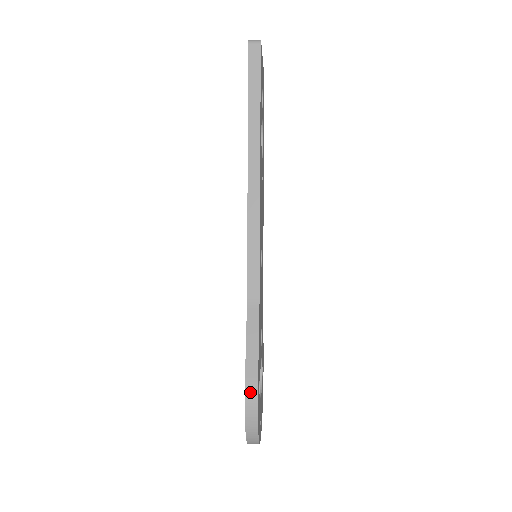
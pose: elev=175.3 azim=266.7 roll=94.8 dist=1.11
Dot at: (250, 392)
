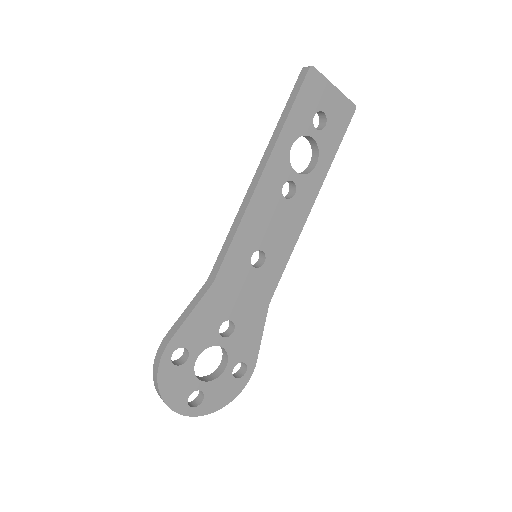
Dot at: (162, 345)
